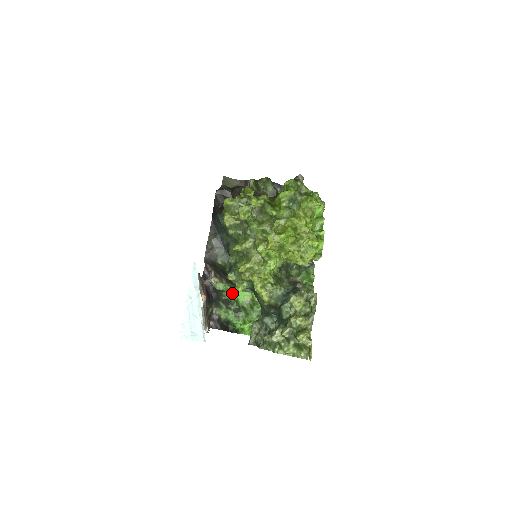
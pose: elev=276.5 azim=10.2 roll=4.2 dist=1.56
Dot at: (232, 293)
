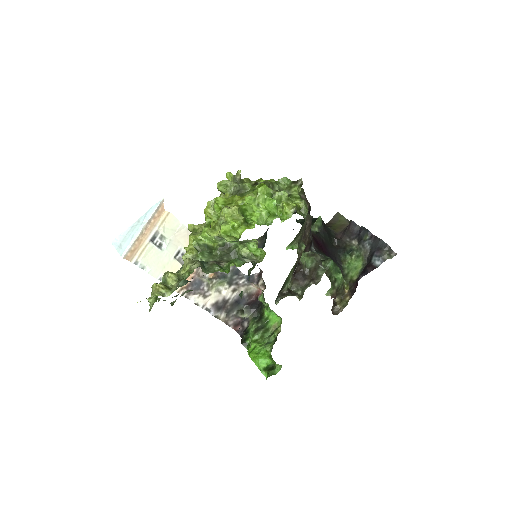
Dot at: (269, 312)
